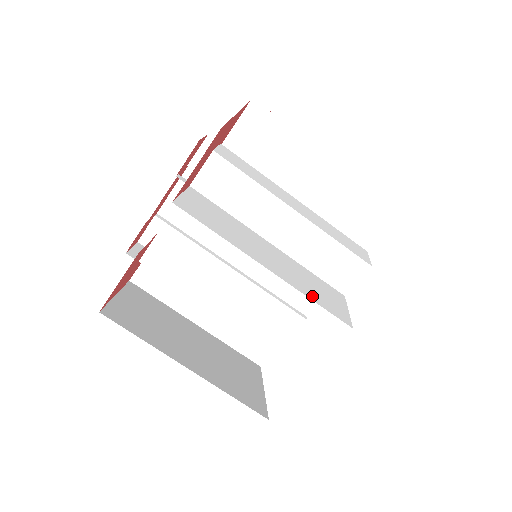
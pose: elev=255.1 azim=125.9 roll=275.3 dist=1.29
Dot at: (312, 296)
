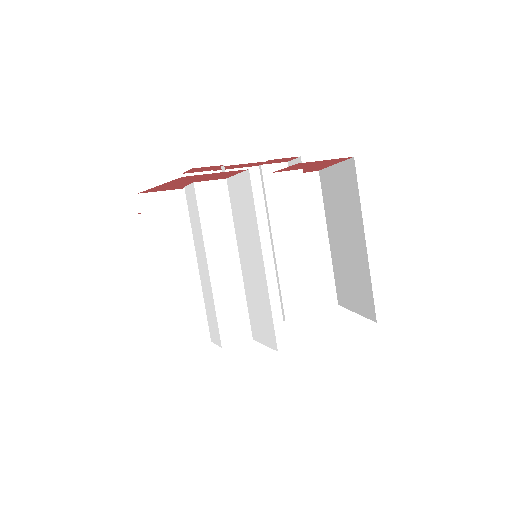
Dot at: occluded
